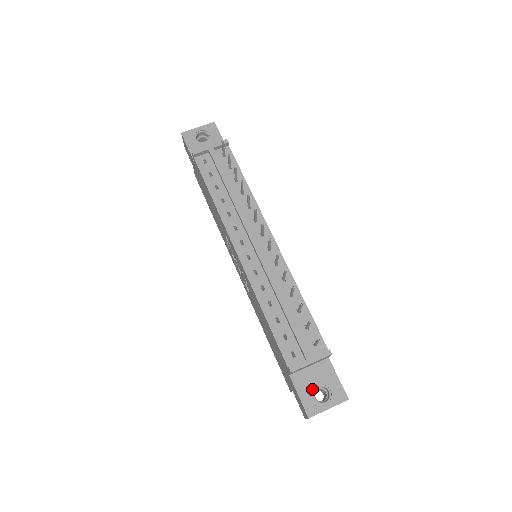
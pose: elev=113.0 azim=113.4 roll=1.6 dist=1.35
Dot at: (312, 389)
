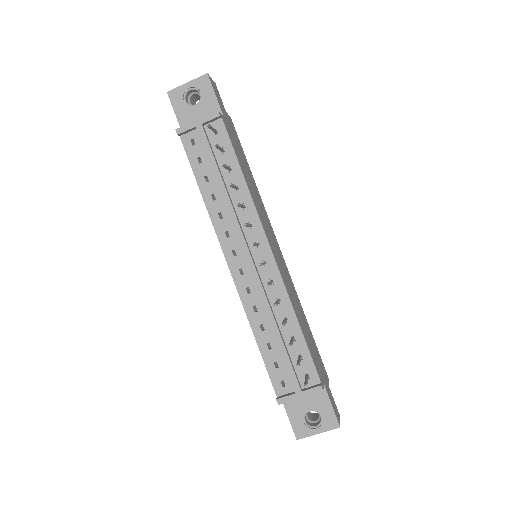
Dot at: (303, 413)
